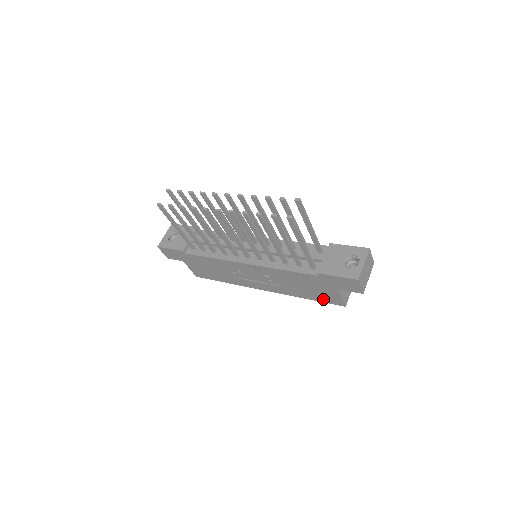
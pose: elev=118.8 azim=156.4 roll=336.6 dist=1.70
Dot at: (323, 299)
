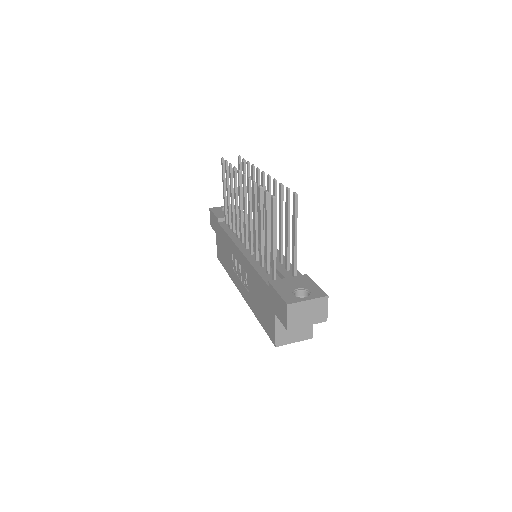
Dot at: (266, 326)
